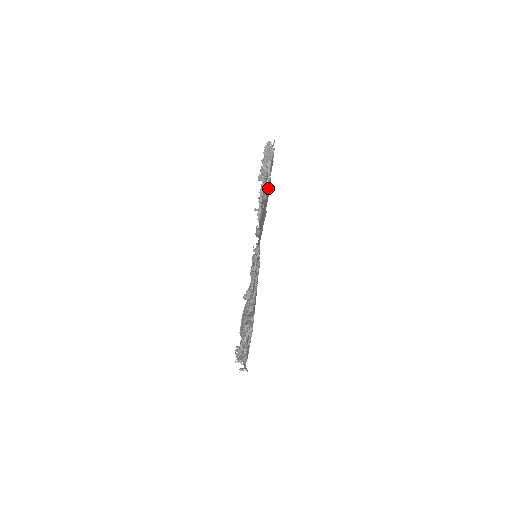
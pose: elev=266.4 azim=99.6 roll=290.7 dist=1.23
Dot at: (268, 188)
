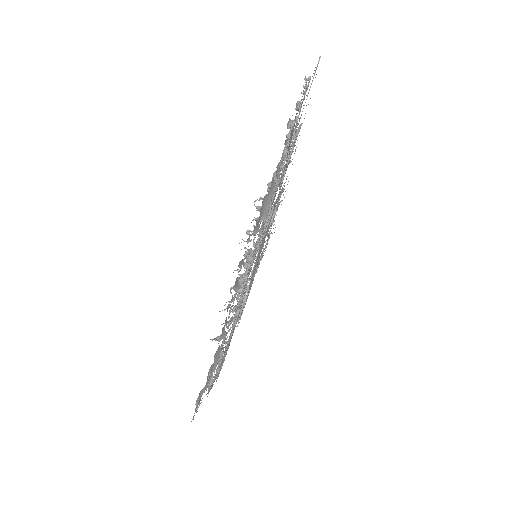
Dot at: (301, 125)
